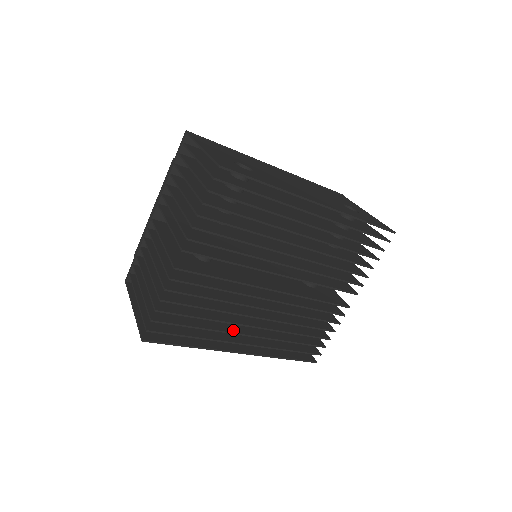
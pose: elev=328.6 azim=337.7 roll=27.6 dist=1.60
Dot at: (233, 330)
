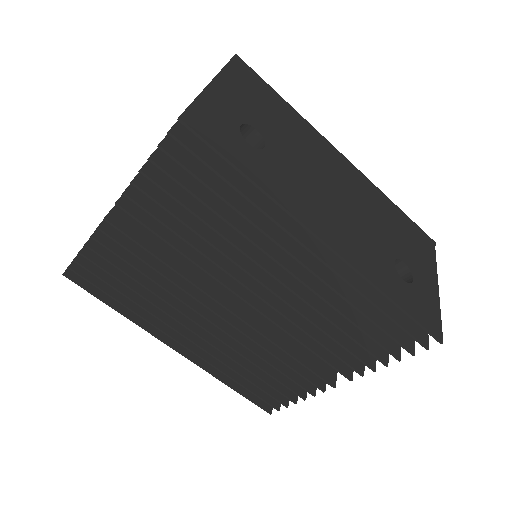
Dot at: (173, 322)
